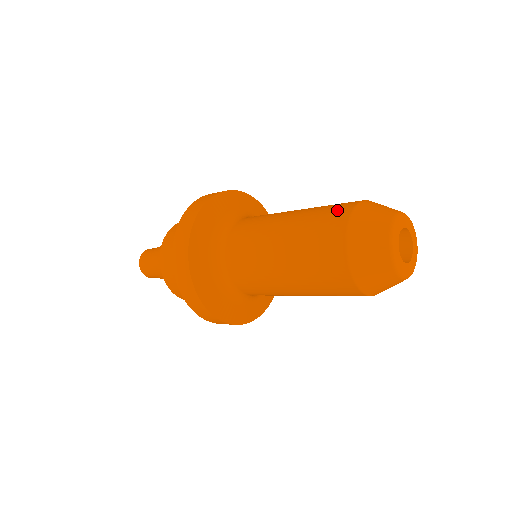
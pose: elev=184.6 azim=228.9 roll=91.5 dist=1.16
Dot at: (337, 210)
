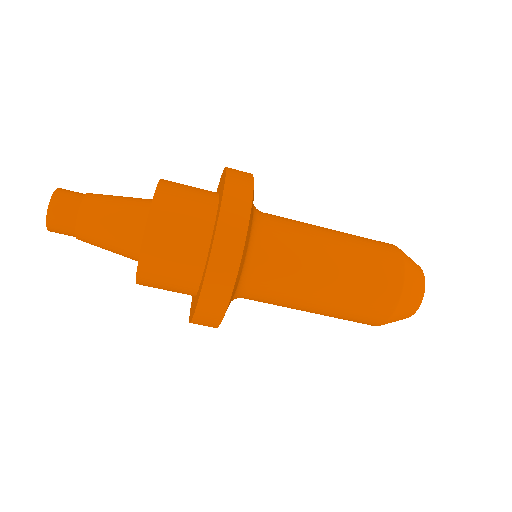
Dot at: (388, 251)
